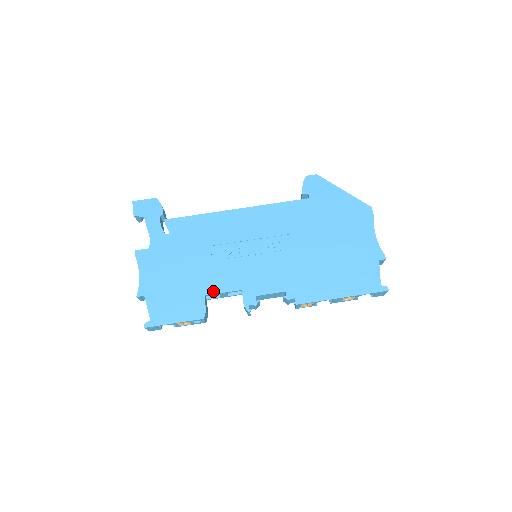
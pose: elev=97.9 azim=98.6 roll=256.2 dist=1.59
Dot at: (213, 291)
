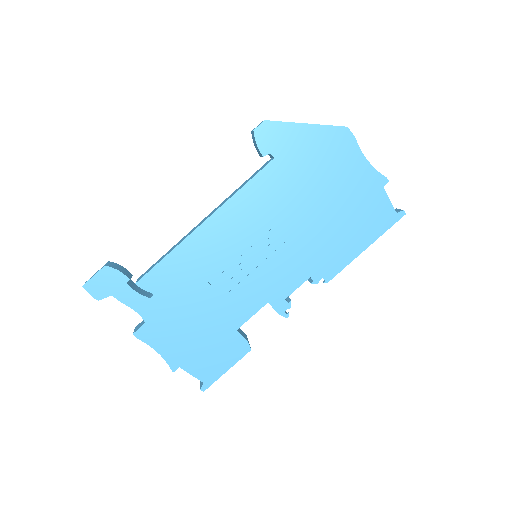
Dot at: (242, 321)
